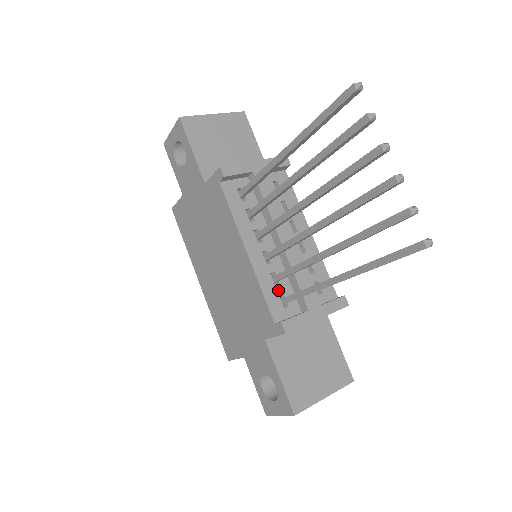
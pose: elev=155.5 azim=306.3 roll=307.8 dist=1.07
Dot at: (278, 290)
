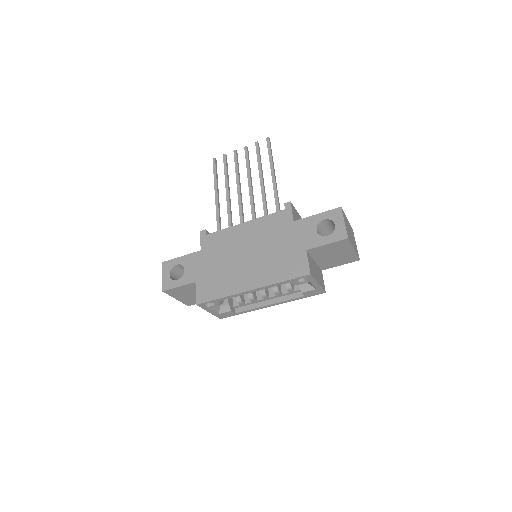
Dot at: occluded
